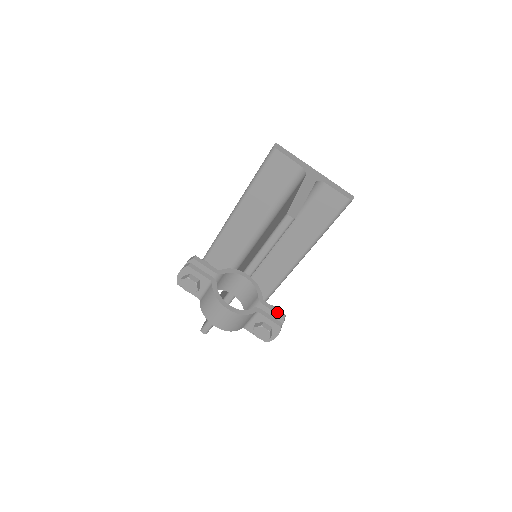
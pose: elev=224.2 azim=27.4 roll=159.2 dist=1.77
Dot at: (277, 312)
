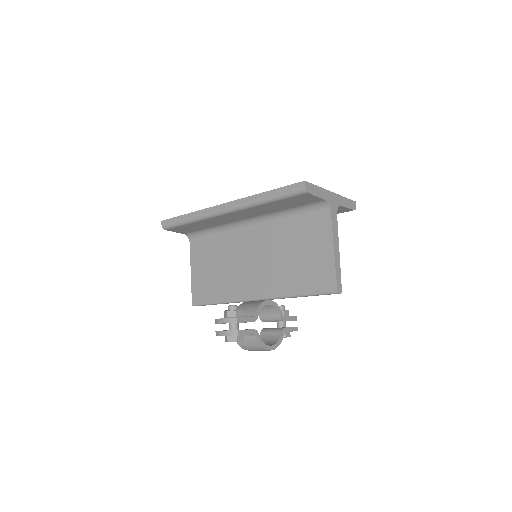
Dot at: (293, 319)
